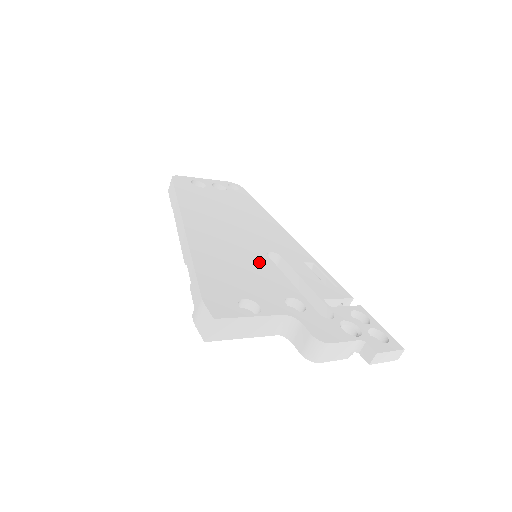
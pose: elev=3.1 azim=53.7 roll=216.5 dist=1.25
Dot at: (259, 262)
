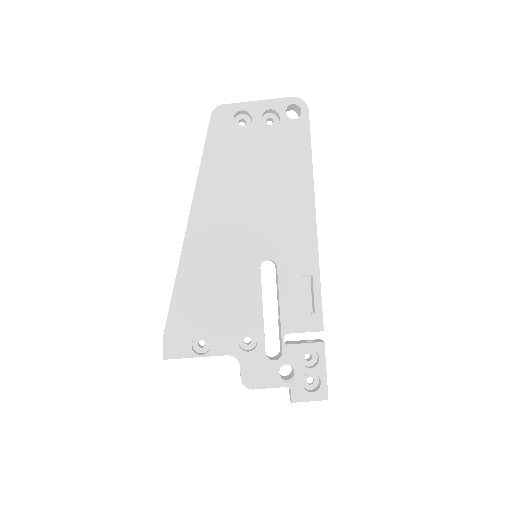
Dot at: (244, 280)
